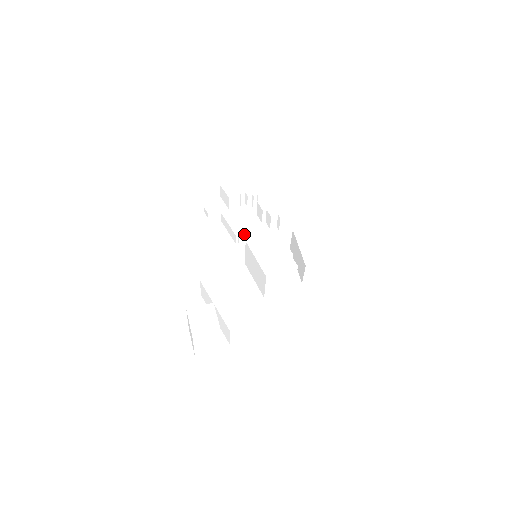
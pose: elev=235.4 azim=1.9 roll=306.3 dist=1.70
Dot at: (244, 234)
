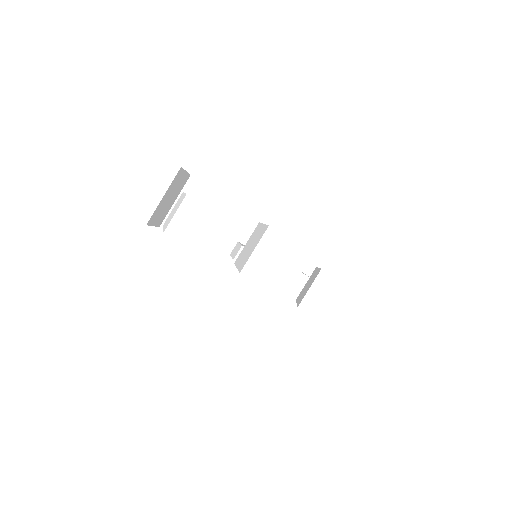
Dot at: occluded
